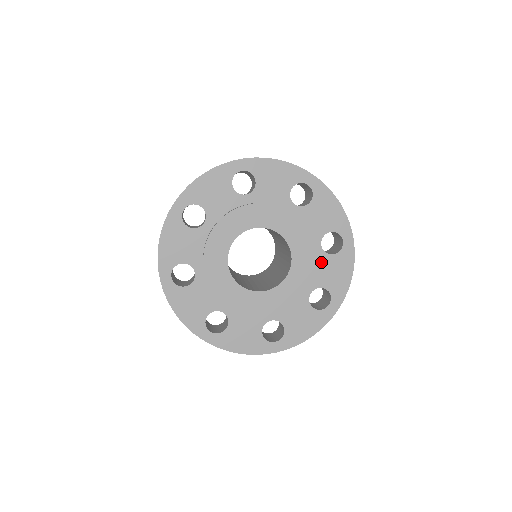
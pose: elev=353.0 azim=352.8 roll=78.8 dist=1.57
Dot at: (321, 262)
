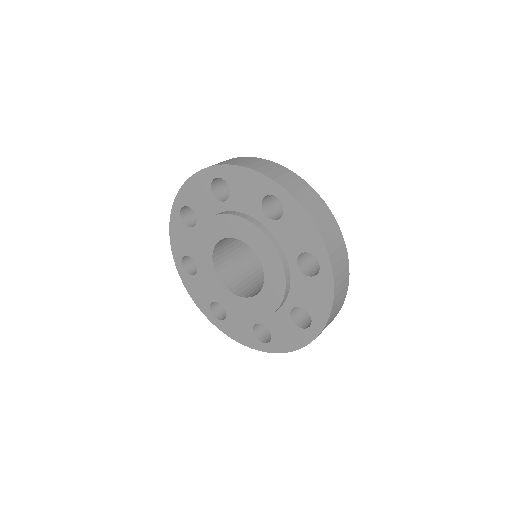
Dot at: (298, 282)
